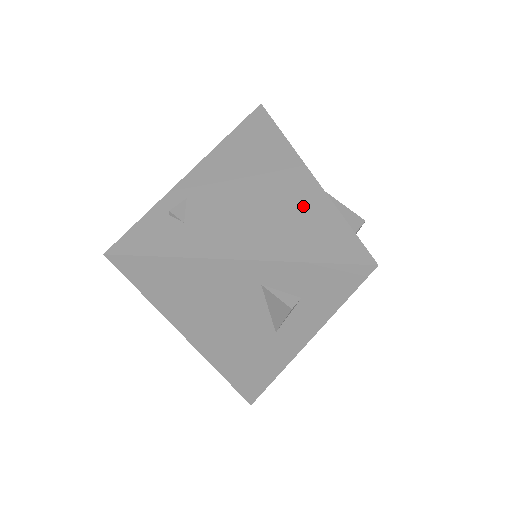
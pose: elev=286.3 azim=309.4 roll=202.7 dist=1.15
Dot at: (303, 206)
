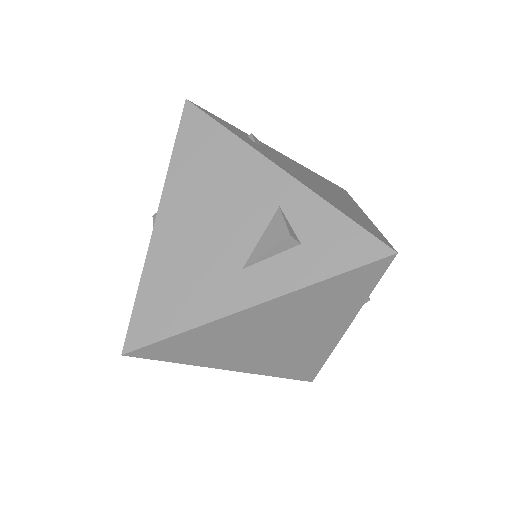
Dot at: (351, 208)
